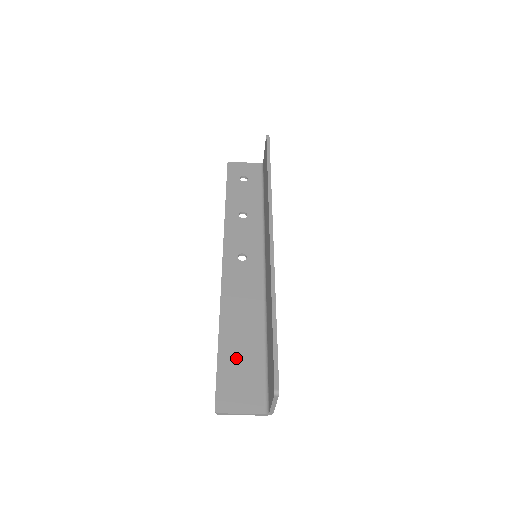
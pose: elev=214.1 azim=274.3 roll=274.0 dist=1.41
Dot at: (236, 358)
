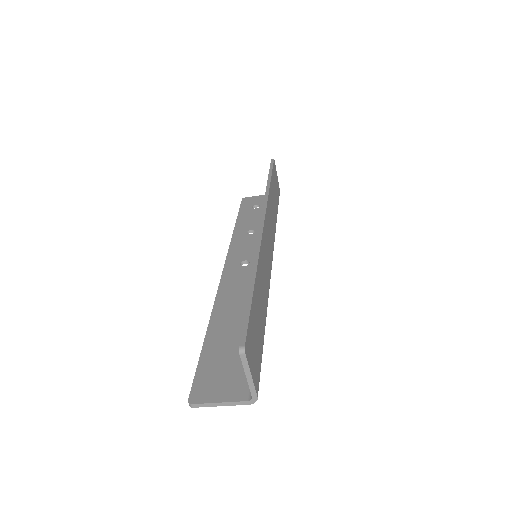
Dot at: (222, 349)
